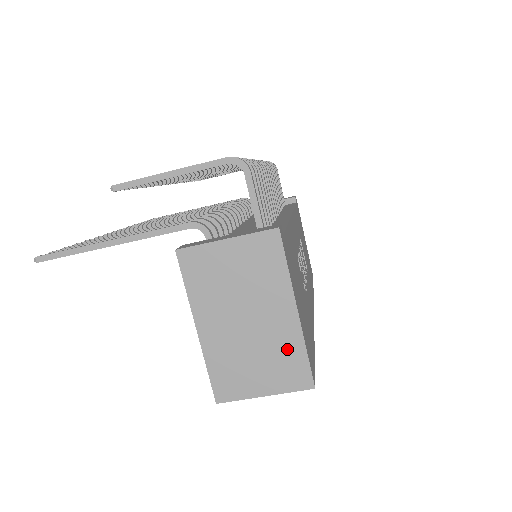
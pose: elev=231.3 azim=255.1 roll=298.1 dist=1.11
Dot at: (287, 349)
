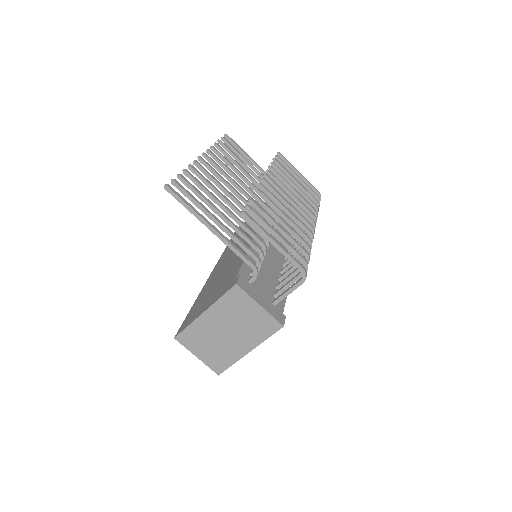
Dot at: (227, 356)
